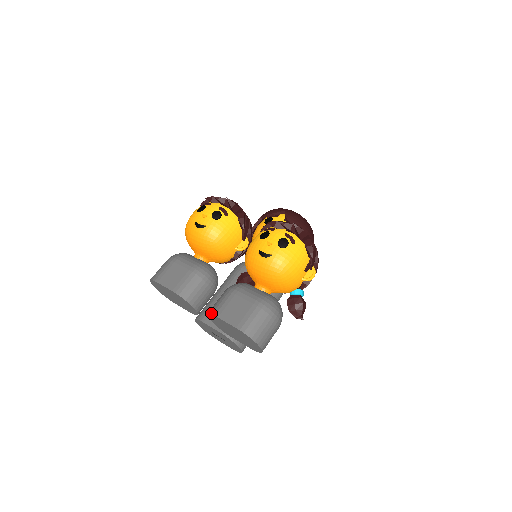
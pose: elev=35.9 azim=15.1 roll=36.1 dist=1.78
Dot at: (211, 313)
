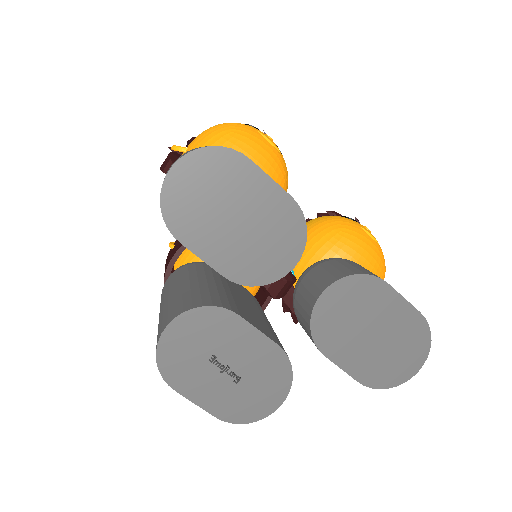
Dot at: (370, 273)
